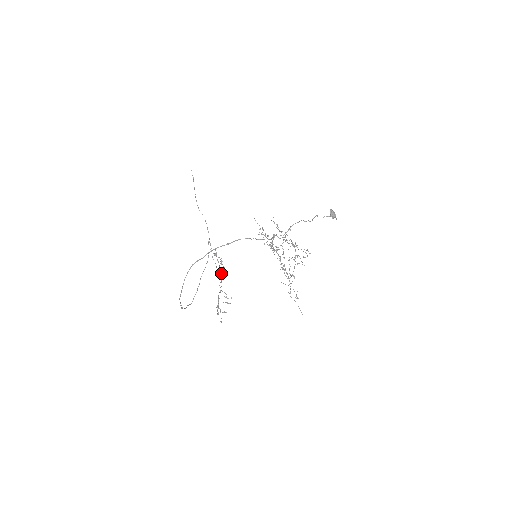
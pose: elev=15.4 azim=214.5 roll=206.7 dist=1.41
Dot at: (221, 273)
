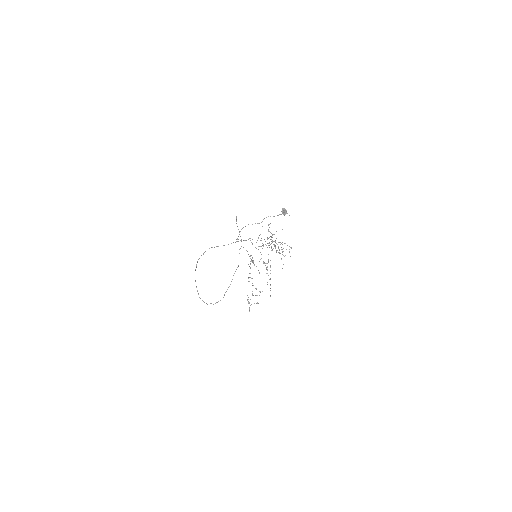
Dot at: (250, 273)
